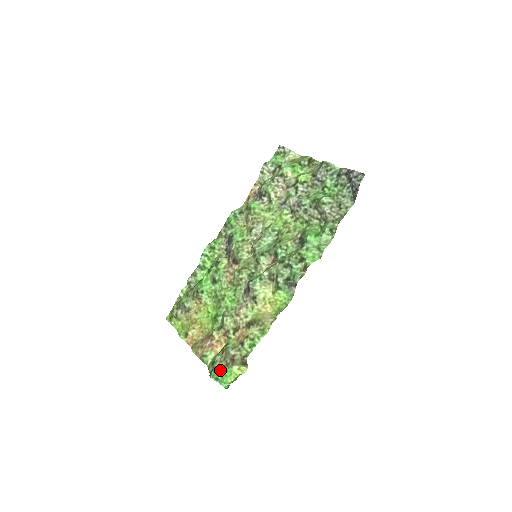
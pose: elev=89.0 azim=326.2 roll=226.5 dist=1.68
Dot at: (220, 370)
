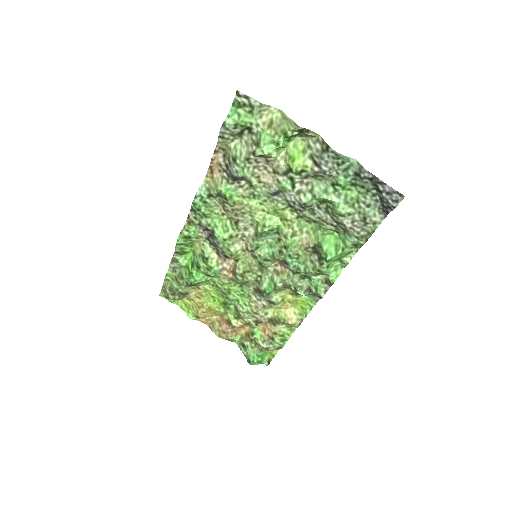
Dot at: (258, 359)
